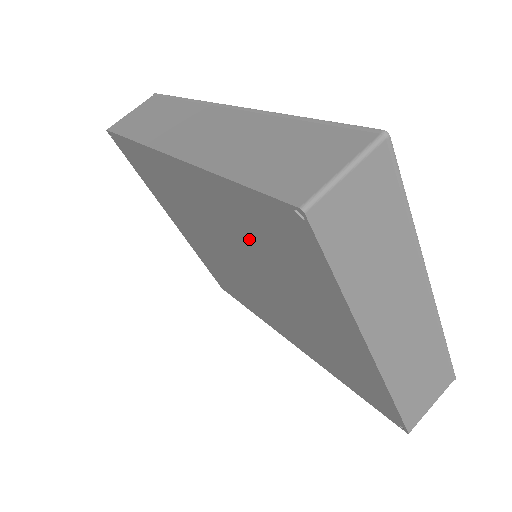
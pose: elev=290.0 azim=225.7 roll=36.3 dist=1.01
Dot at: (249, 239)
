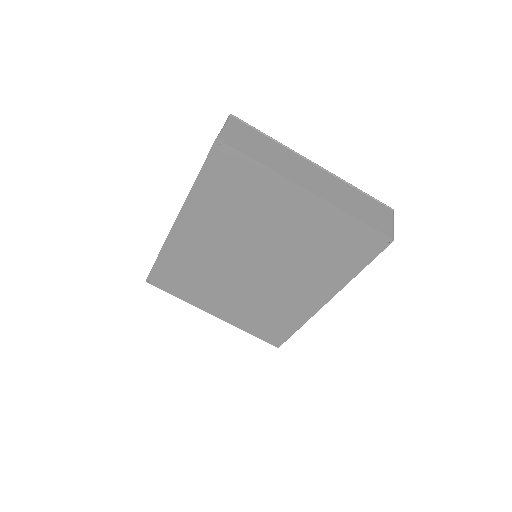
Dot at: (231, 216)
